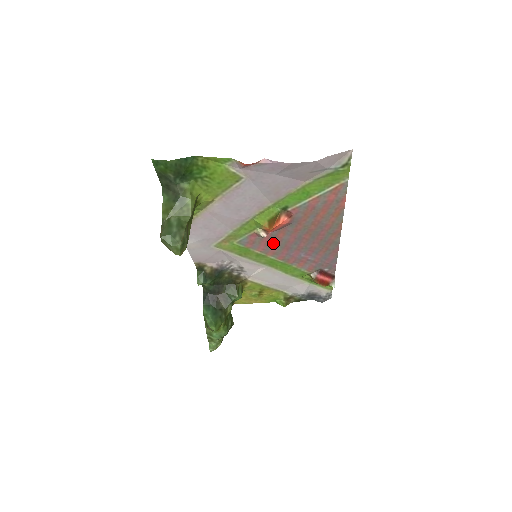
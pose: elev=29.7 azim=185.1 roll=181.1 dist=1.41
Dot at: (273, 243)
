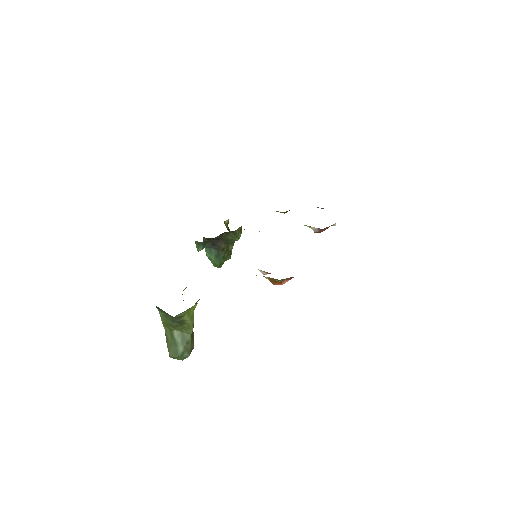
Dot at: occluded
